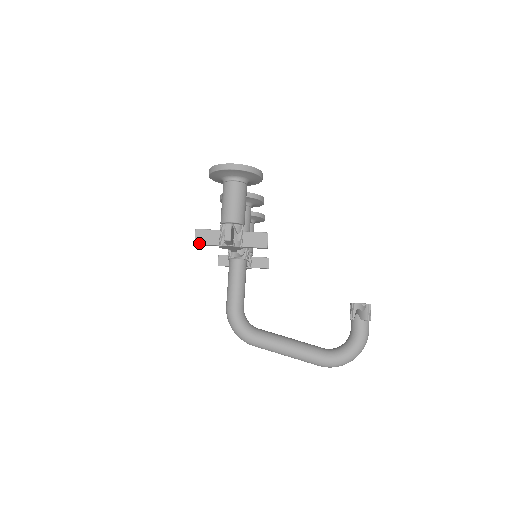
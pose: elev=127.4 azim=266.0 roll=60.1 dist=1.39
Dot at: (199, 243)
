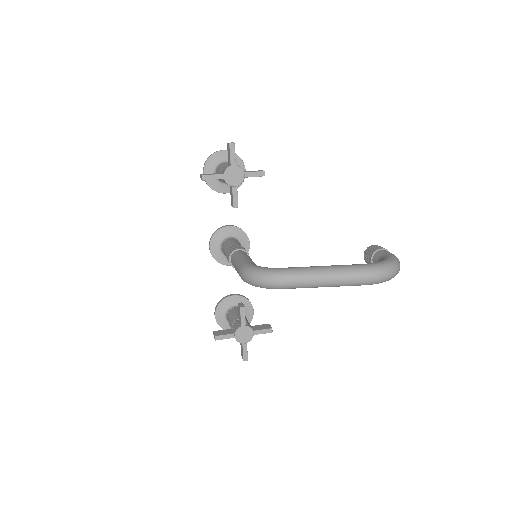
Dot at: (206, 175)
